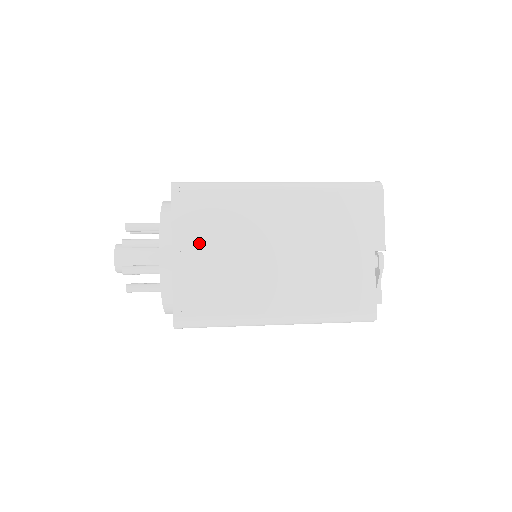
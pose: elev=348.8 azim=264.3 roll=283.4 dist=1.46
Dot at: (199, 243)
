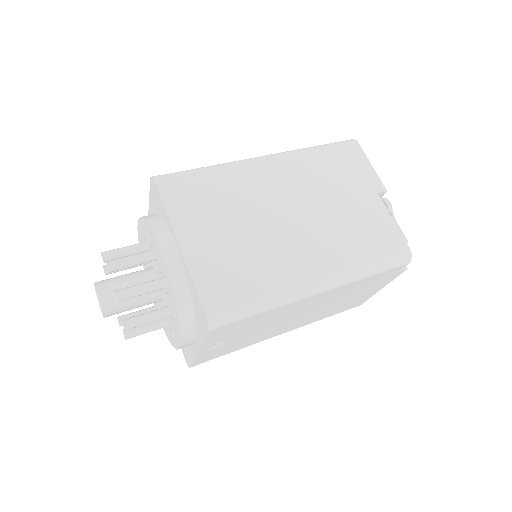
Dot at: (204, 225)
